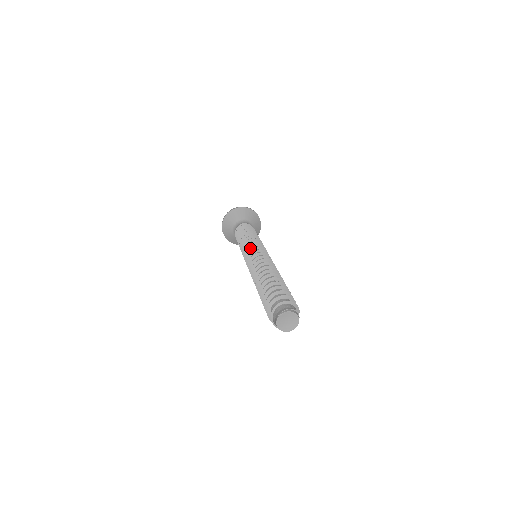
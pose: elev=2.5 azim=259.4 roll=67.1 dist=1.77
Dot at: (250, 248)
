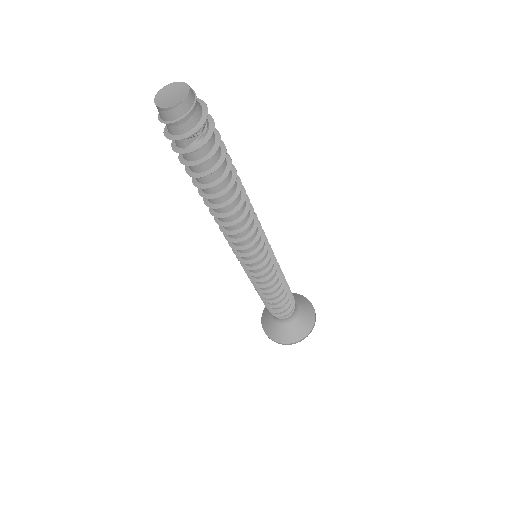
Dot at: occluded
